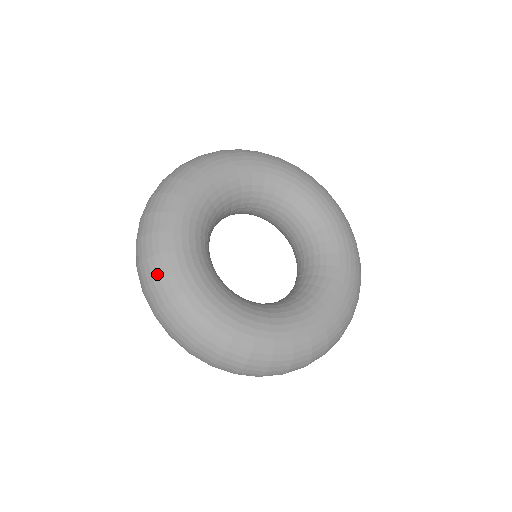
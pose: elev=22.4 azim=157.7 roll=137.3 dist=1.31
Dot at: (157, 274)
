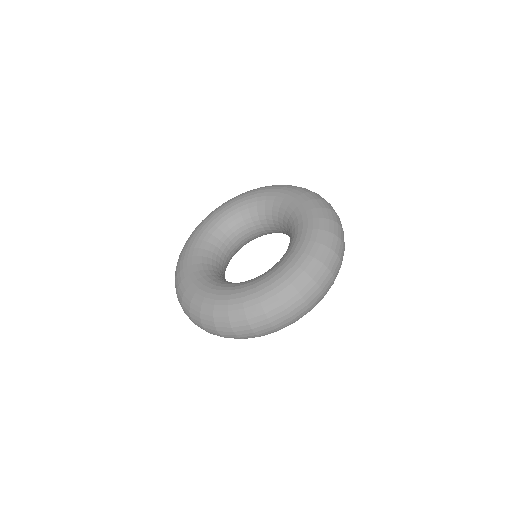
Dot at: (188, 306)
